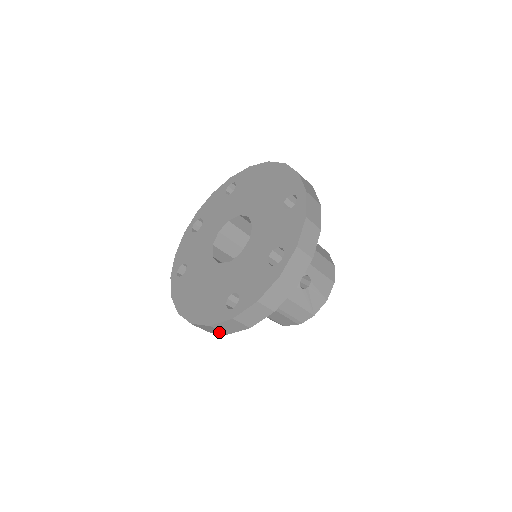
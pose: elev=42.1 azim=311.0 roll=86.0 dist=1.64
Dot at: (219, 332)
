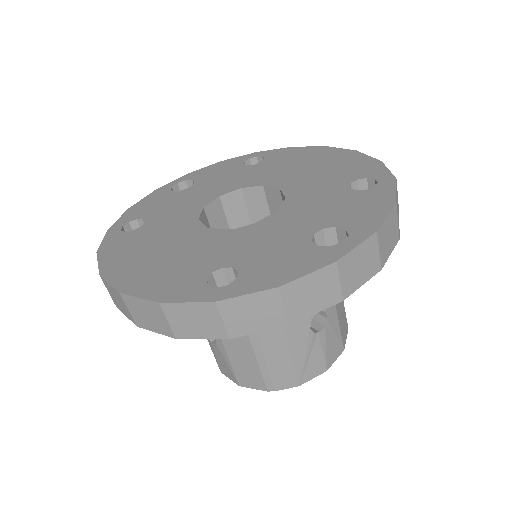
Dot at: (163, 328)
